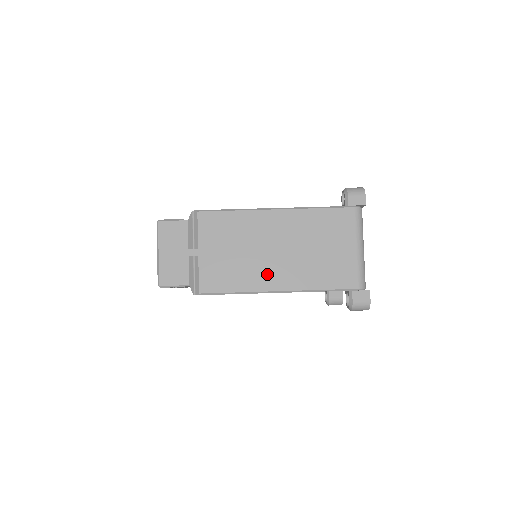
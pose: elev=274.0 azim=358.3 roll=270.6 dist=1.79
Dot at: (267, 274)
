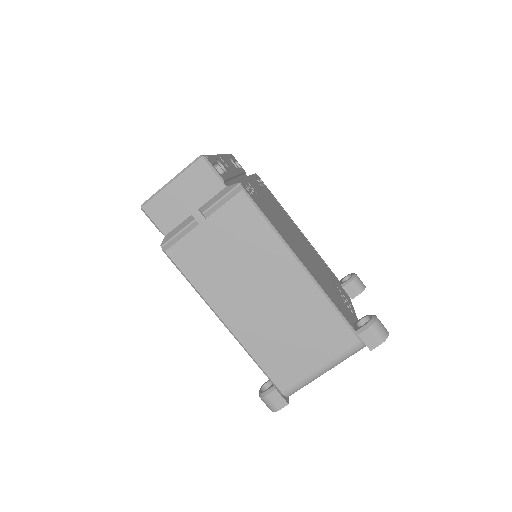
Dot at: (233, 303)
